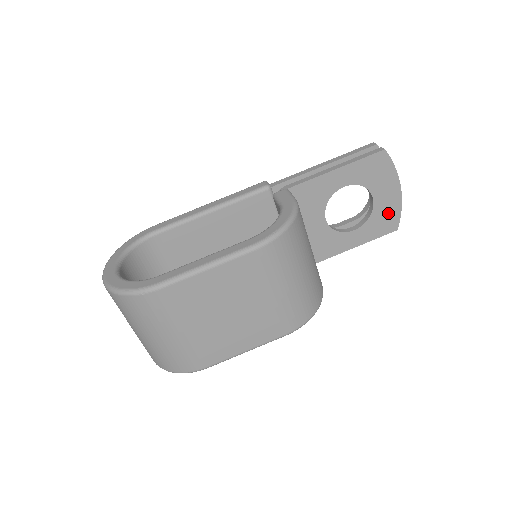
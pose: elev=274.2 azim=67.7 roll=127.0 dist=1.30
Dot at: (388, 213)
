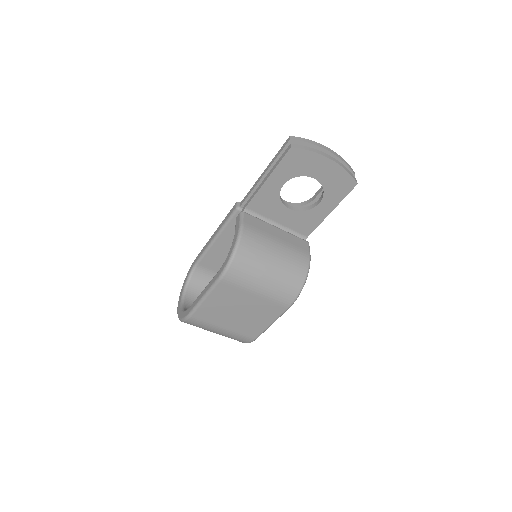
Dot at: (337, 179)
